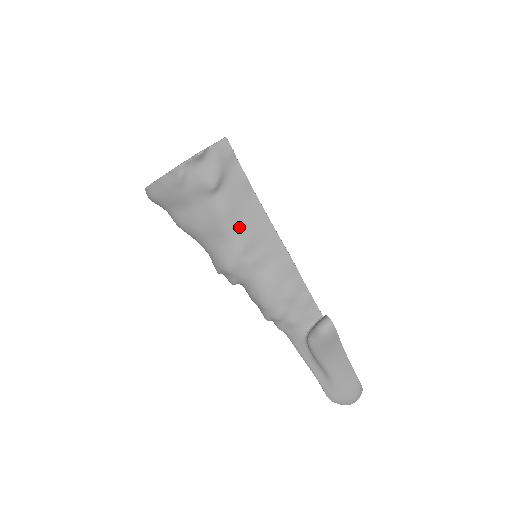
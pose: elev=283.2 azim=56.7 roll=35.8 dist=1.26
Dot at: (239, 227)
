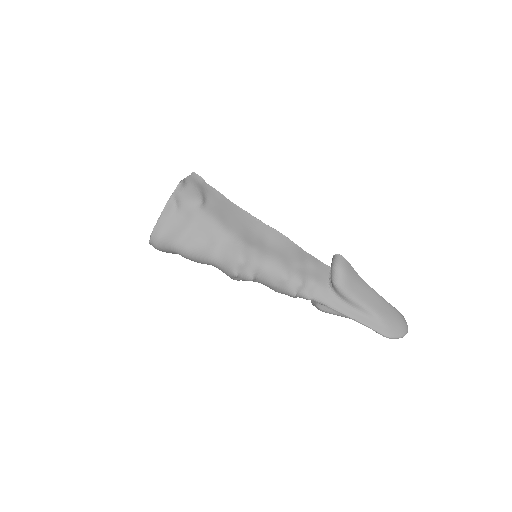
Dot at: (233, 226)
